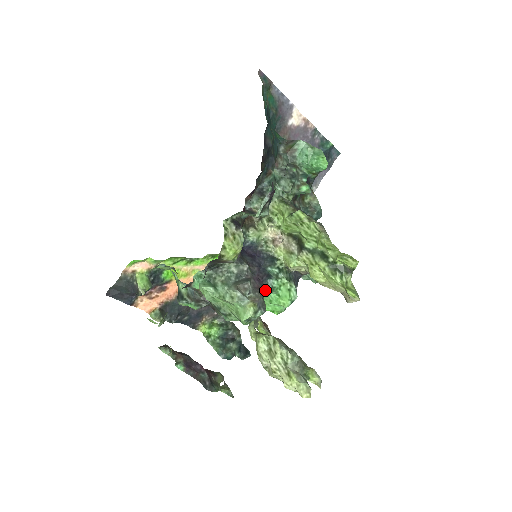
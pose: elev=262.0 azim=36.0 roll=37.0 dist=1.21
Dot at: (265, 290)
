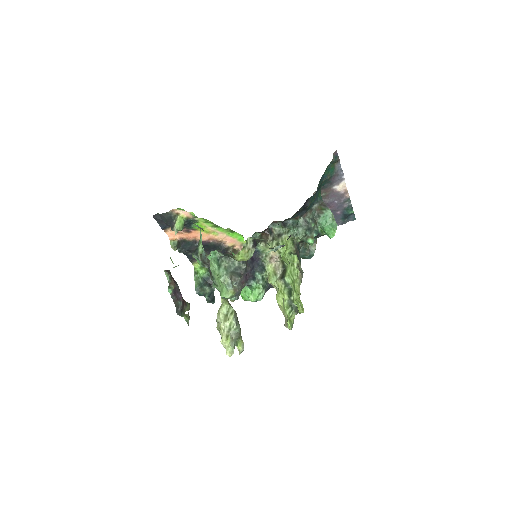
Dot at: (246, 285)
